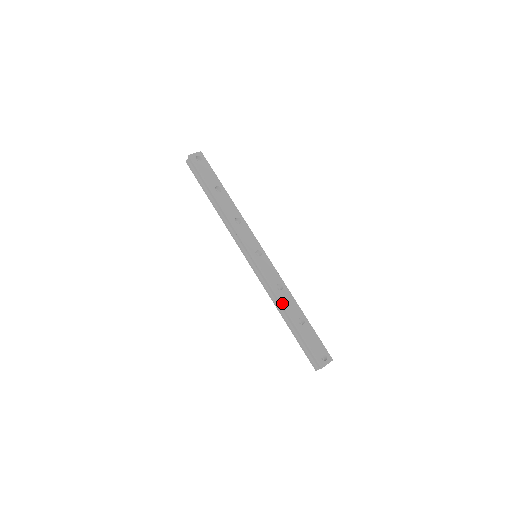
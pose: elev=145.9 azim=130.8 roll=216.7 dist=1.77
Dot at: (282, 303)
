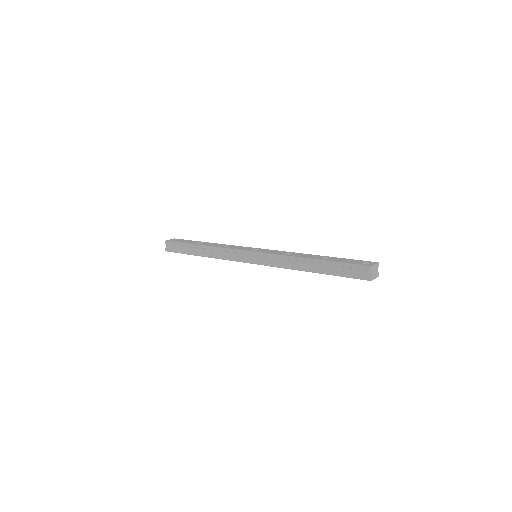
Dot at: (298, 258)
